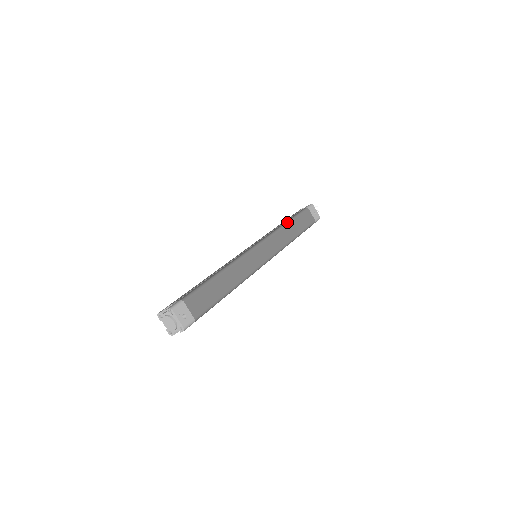
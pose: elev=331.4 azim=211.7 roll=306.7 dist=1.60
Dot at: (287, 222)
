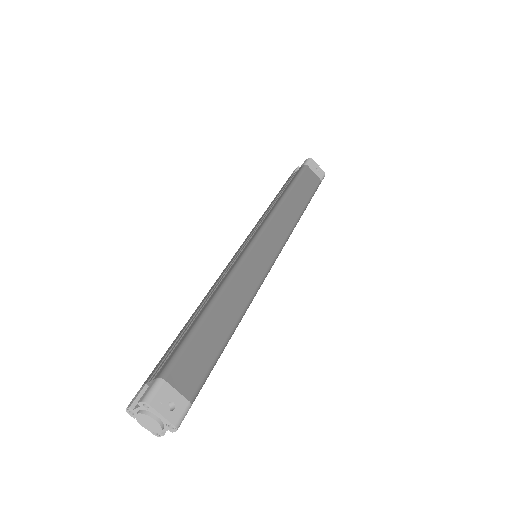
Dot at: (285, 193)
